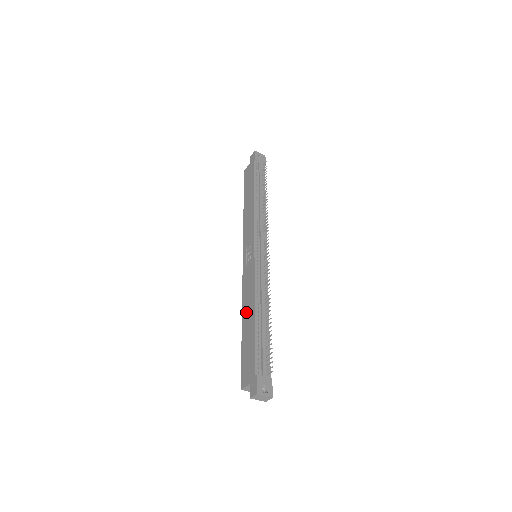
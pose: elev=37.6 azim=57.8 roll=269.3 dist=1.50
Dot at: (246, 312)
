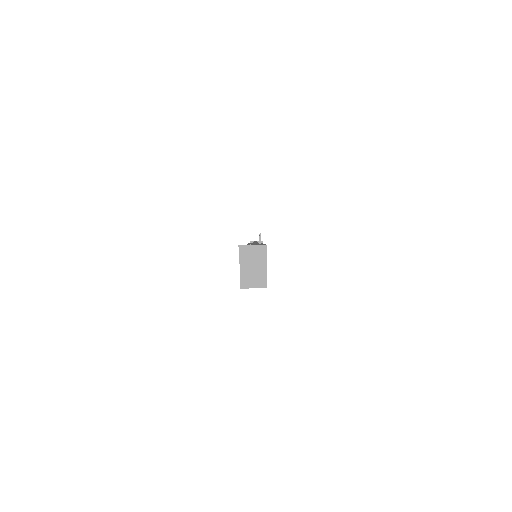
Dot at: occluded
